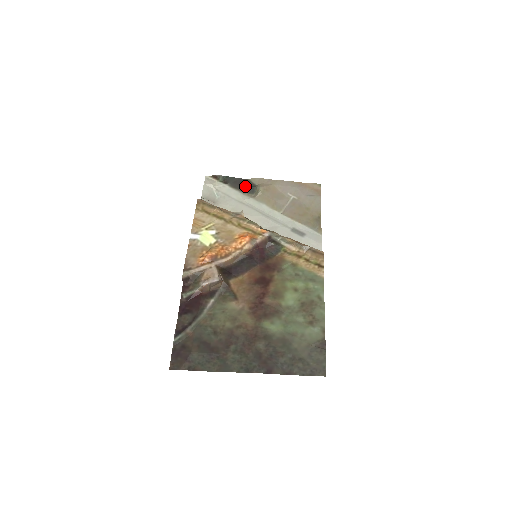
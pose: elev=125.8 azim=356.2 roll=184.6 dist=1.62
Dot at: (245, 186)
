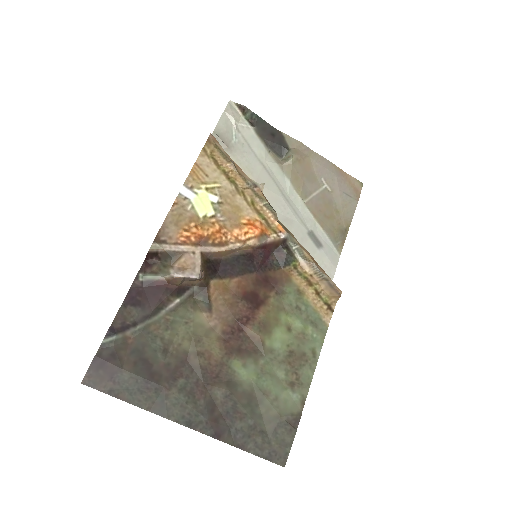
Dot at: (275, 141)
